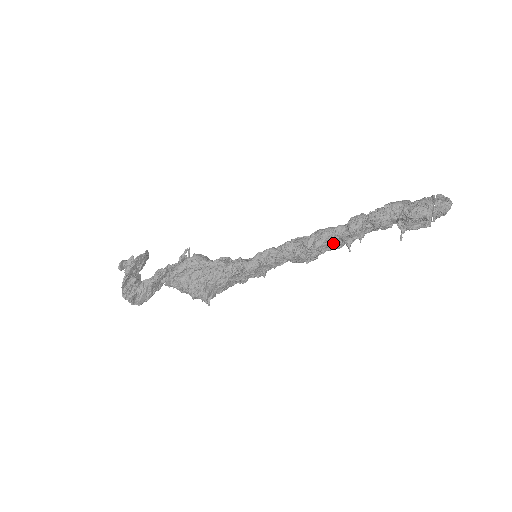
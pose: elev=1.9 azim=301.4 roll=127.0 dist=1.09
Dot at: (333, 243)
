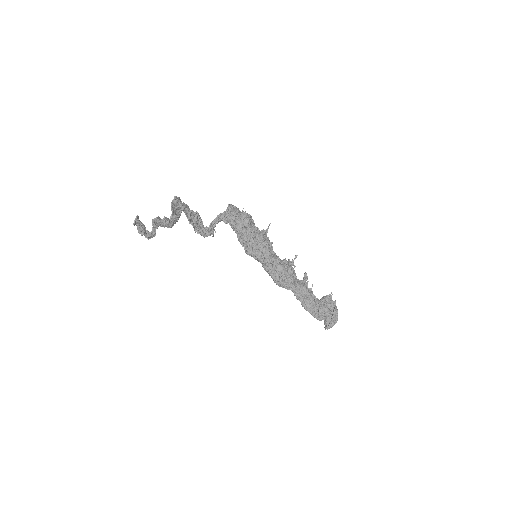
Dot at: (296, 278)
